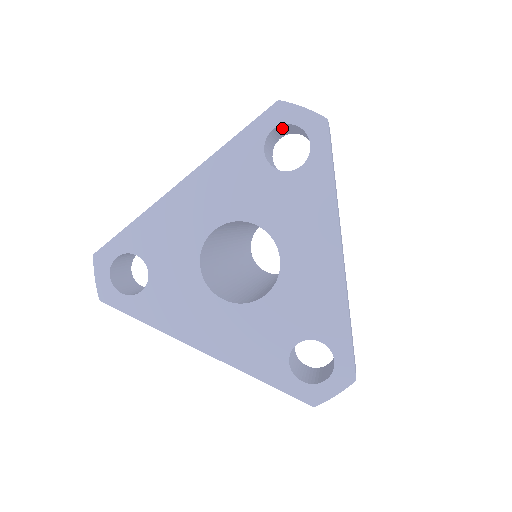
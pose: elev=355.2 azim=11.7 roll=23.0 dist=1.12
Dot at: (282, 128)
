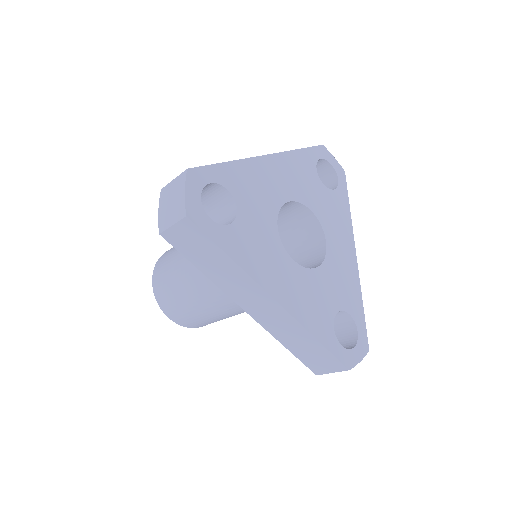
Dot at: occluded
